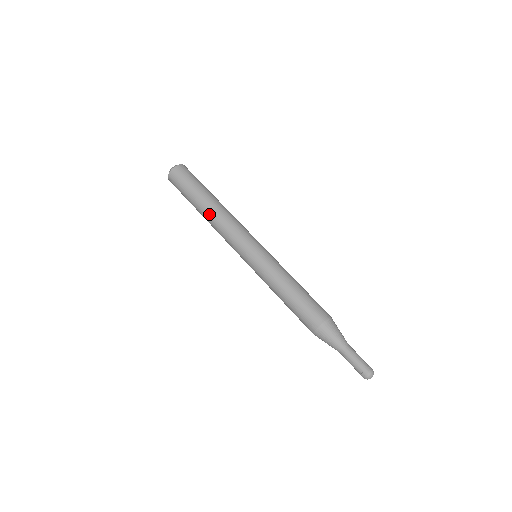
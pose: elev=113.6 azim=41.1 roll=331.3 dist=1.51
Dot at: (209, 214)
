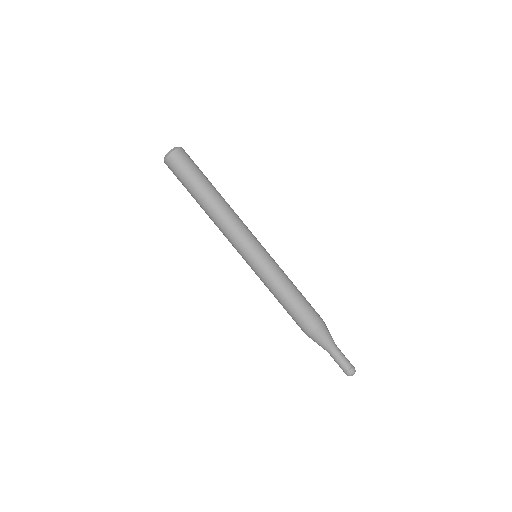
Dot at: (208, 212)
